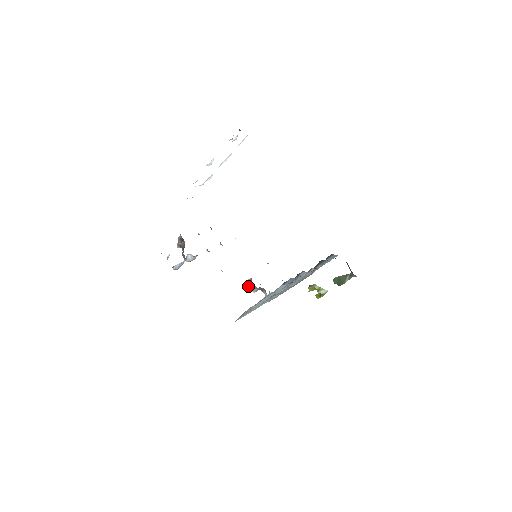
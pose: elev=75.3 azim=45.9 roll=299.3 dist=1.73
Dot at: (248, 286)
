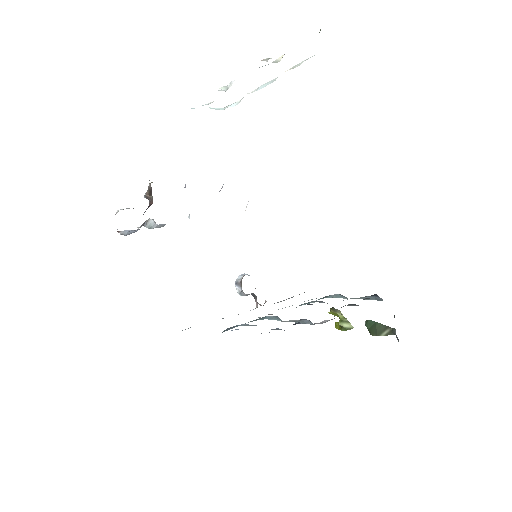
Dot at: (236, 285)
